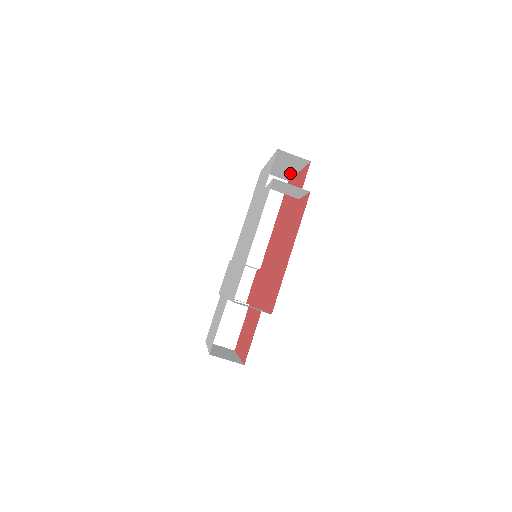
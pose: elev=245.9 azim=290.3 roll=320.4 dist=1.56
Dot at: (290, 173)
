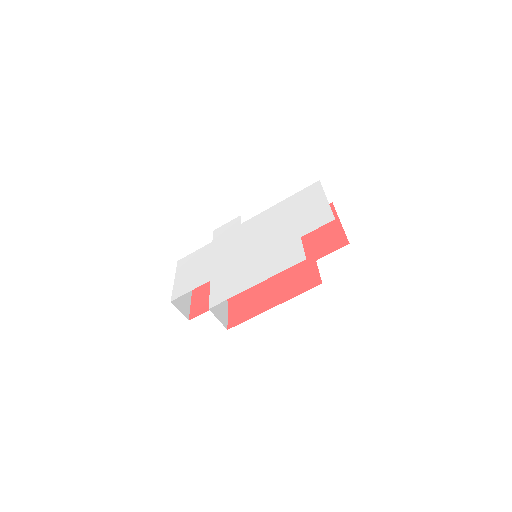
Dot at: occluded
